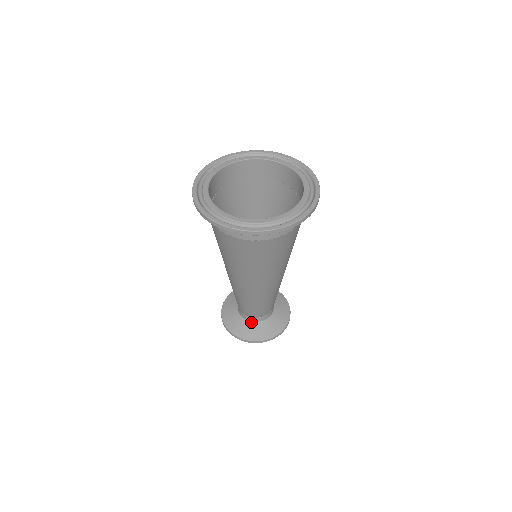
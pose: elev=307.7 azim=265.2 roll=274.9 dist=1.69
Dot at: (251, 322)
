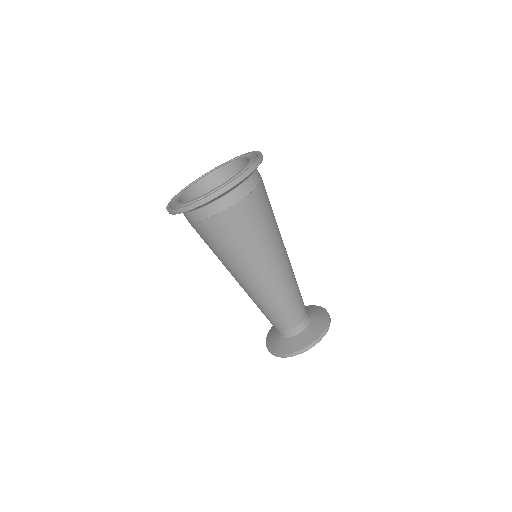
Dot at: (298, 333)
